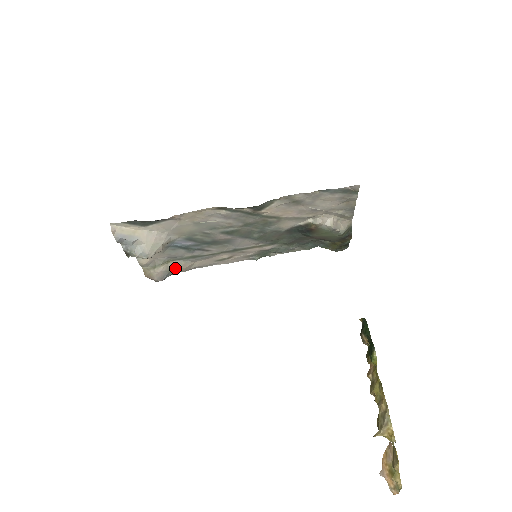
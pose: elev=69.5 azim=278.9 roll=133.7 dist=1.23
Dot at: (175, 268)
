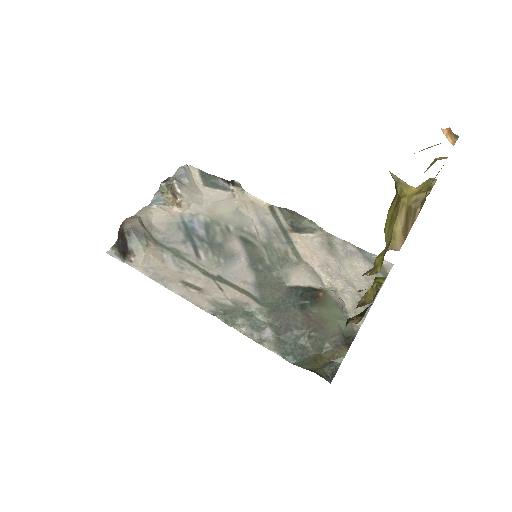
Dot at: (150, 244)
